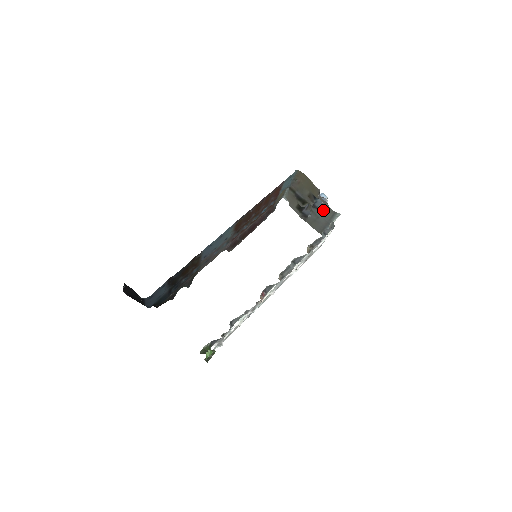
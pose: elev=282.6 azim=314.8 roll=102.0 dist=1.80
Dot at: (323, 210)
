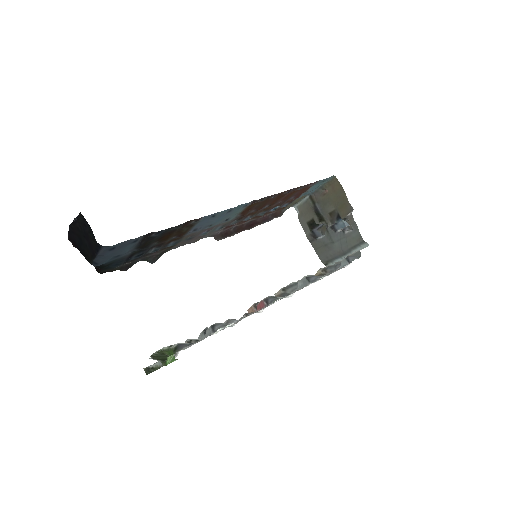
Dot at: (345, 235)
